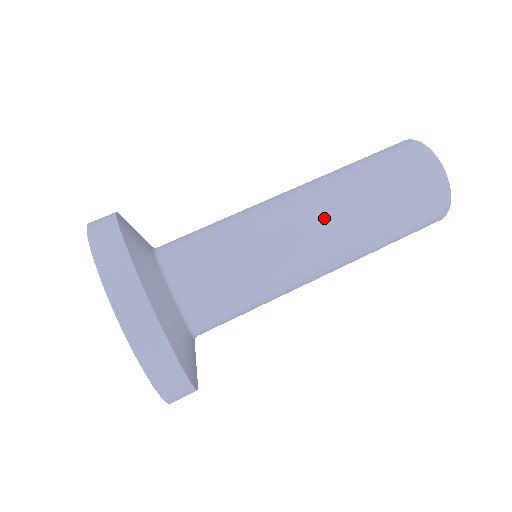
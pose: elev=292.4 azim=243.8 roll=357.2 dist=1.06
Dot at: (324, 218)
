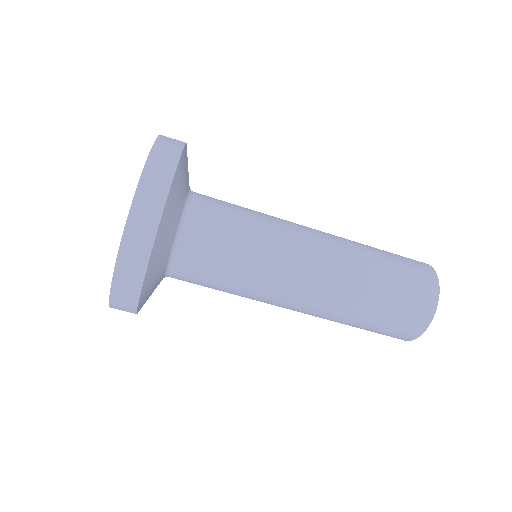
Dot at: (306, 310)
